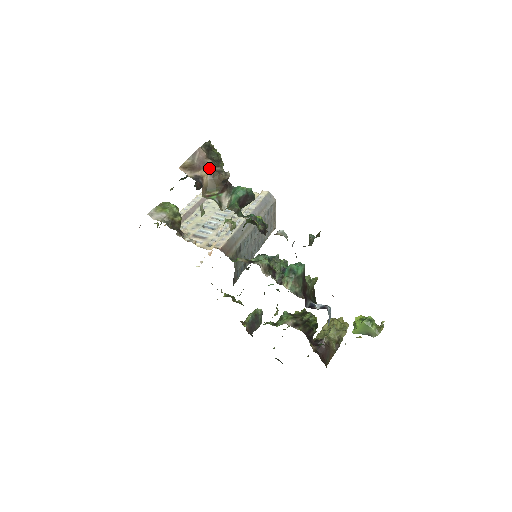
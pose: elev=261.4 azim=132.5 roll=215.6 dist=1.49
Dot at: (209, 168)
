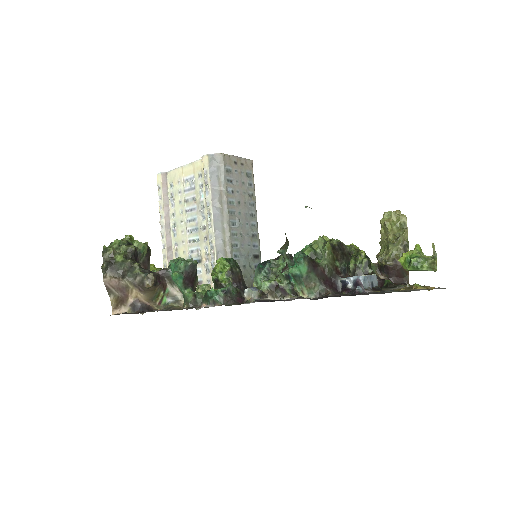
Dot at: (132, 287)
